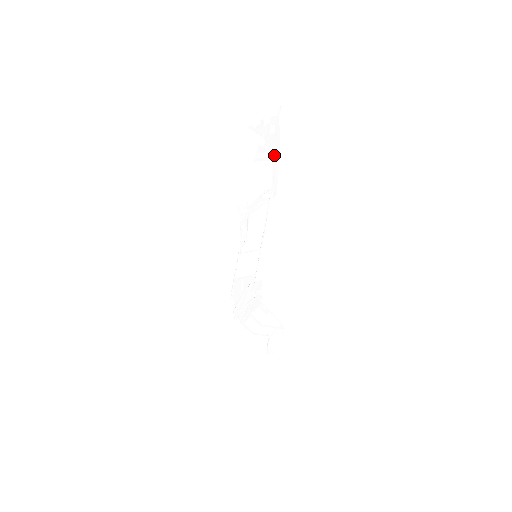
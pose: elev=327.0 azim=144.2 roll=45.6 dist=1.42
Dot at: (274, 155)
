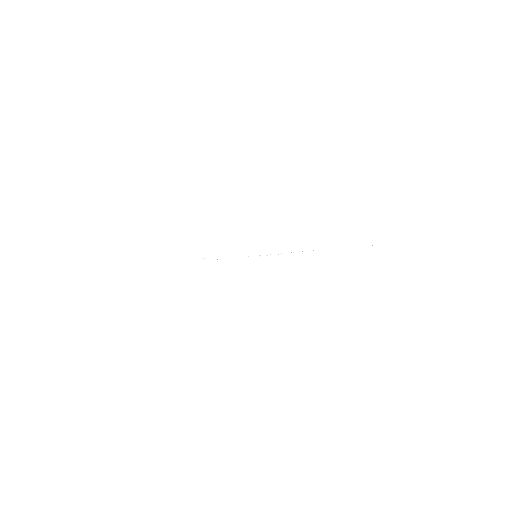
Dot at: occluded
